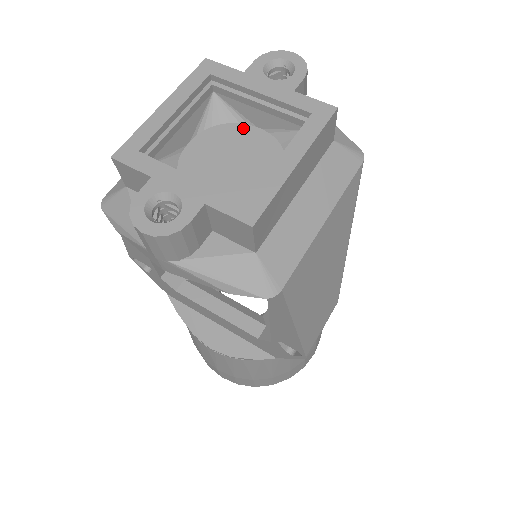
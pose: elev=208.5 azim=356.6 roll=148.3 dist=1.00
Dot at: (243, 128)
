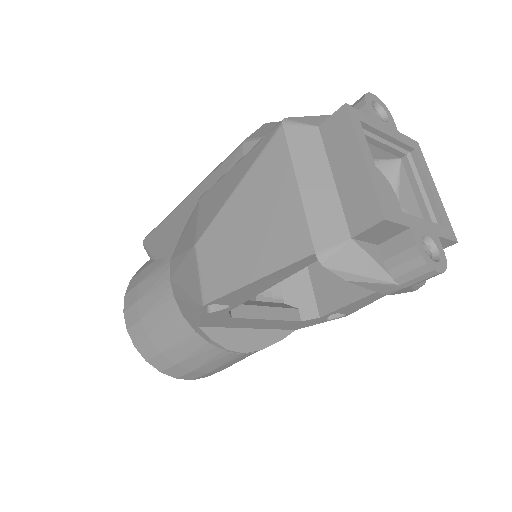
Dot at: occluded
